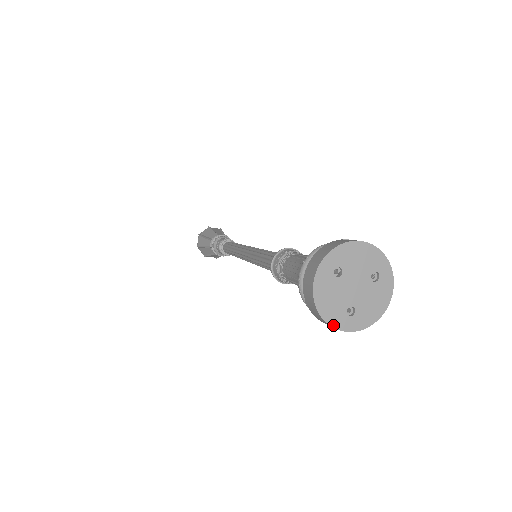
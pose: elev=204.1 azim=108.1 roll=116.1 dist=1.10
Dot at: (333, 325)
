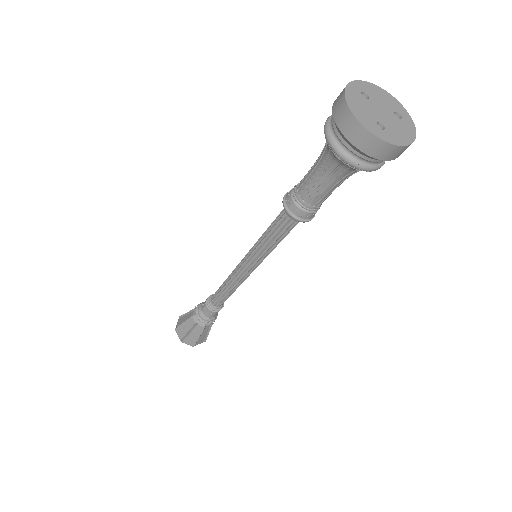
Dot at: (366, 127)
